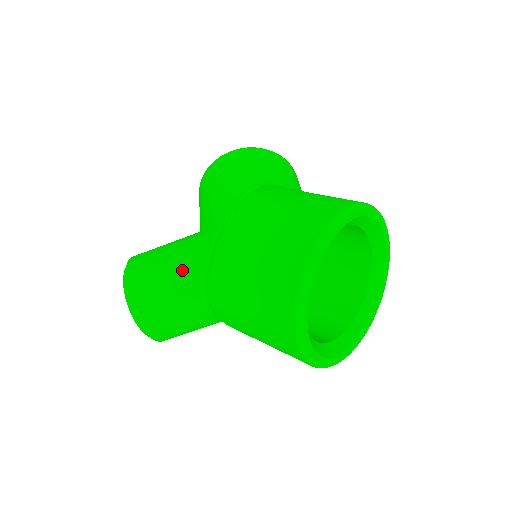
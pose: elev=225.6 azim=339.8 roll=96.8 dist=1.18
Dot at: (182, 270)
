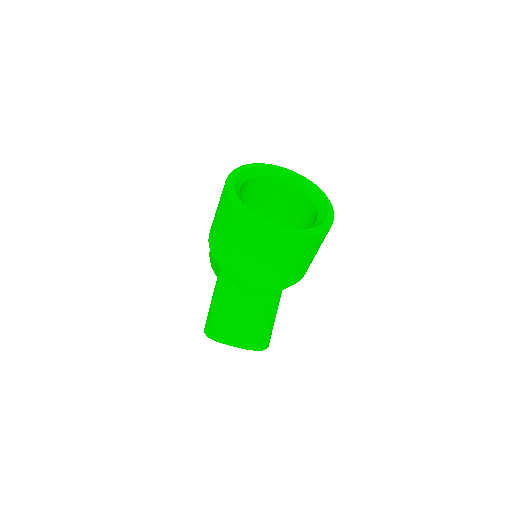
Dot at: (220, 293)
